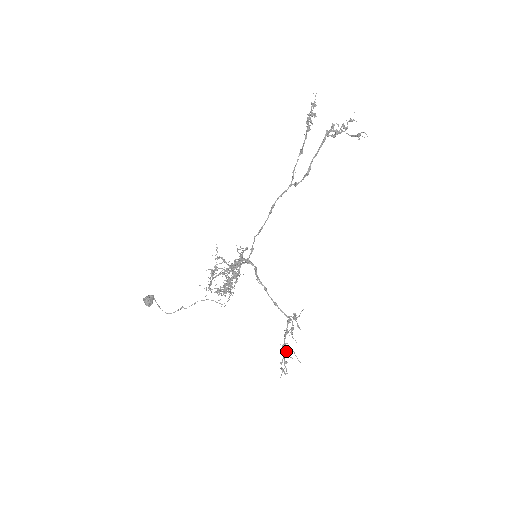
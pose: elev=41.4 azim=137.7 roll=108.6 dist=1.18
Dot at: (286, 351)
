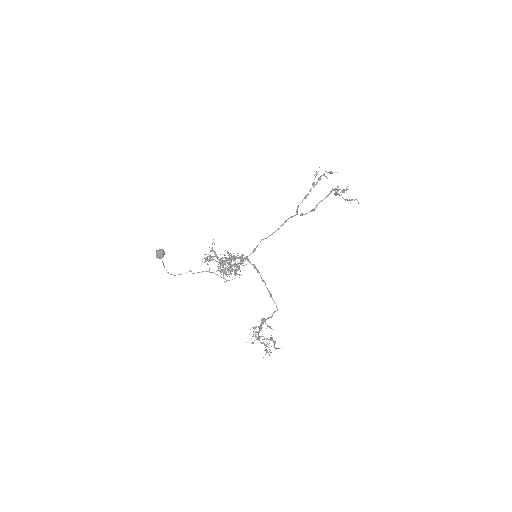
Dot at: (271, 337)
